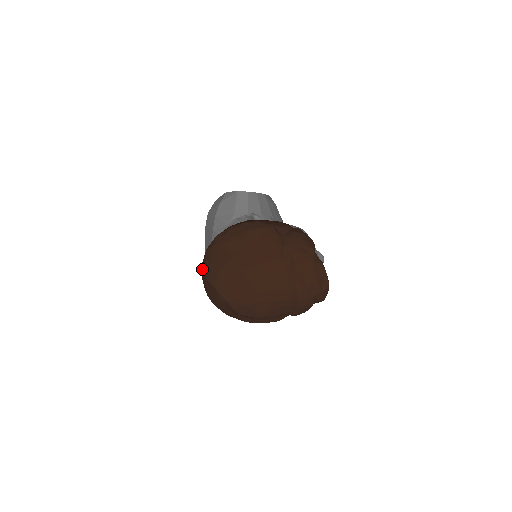
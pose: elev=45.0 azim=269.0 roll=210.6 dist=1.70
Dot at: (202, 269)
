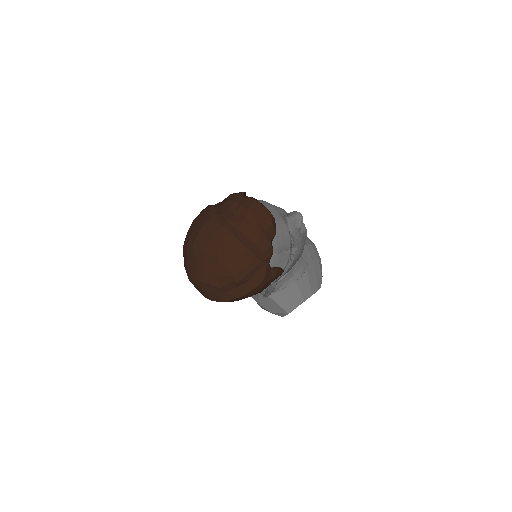
Dot at: occluded
